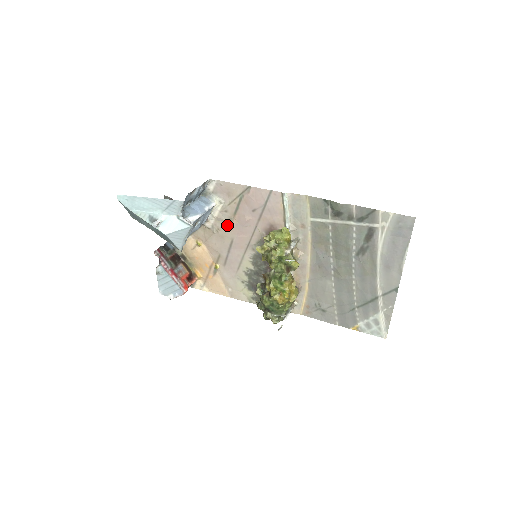
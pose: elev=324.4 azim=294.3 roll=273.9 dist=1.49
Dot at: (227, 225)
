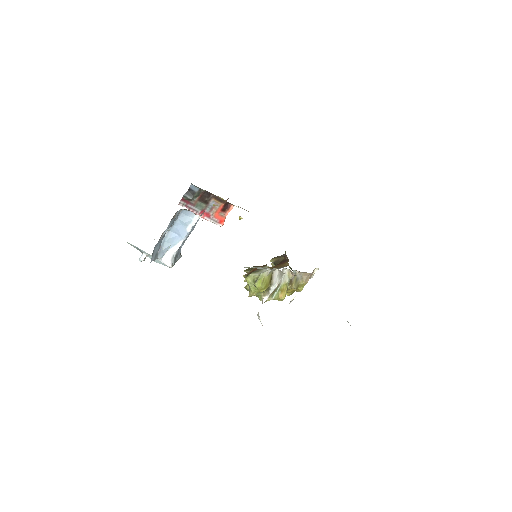
Dot at: occluded
